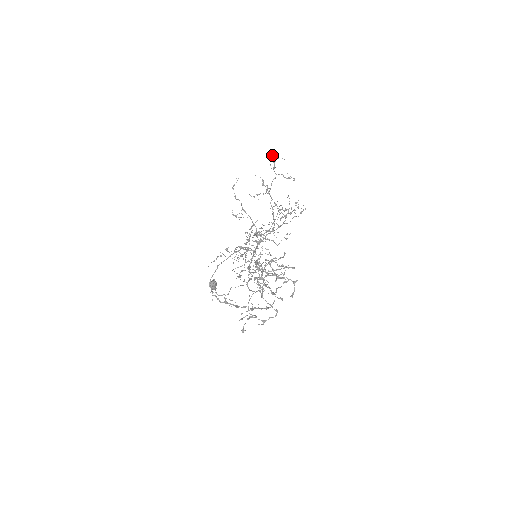
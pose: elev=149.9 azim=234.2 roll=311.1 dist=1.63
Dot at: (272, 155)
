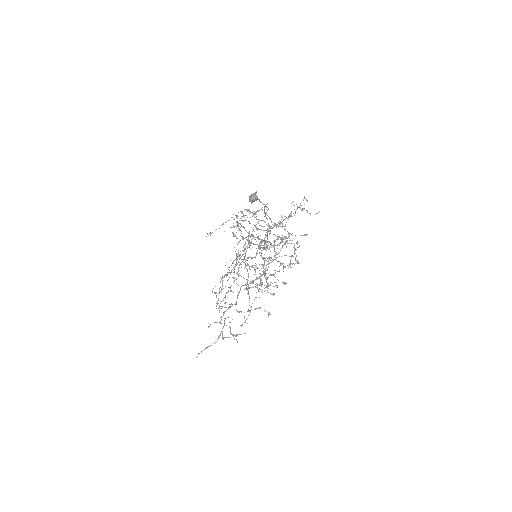
Dot at: occluded
